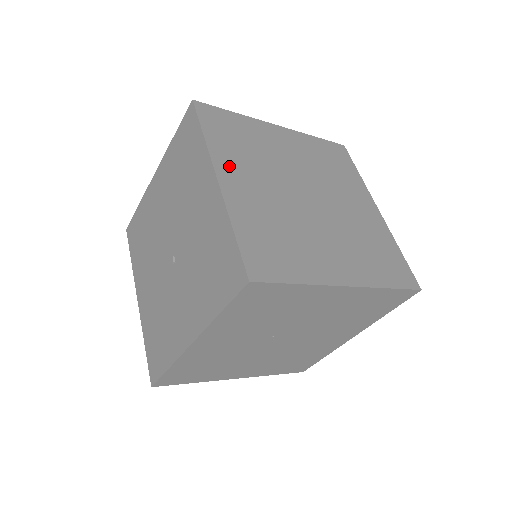
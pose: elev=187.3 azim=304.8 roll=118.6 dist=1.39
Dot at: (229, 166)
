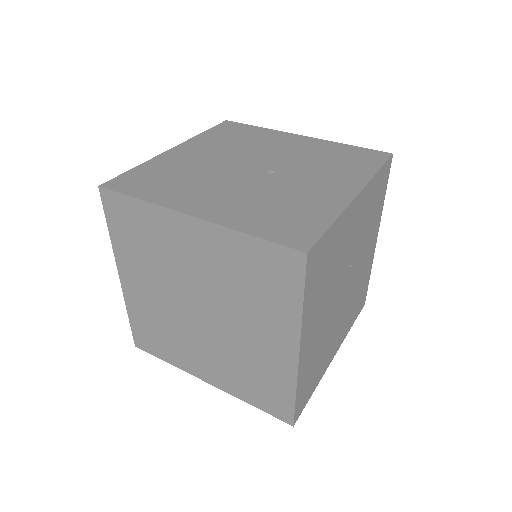
Dot at: occluded
